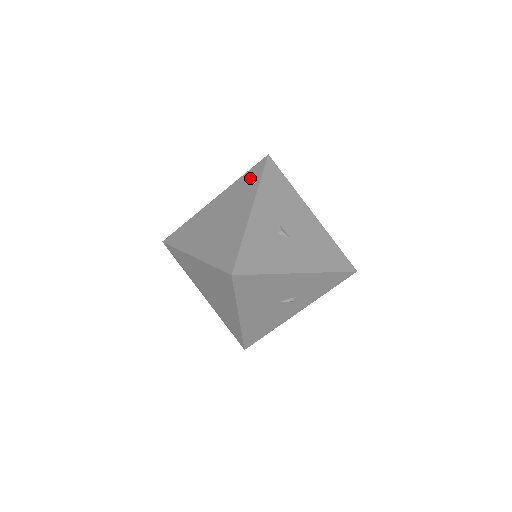
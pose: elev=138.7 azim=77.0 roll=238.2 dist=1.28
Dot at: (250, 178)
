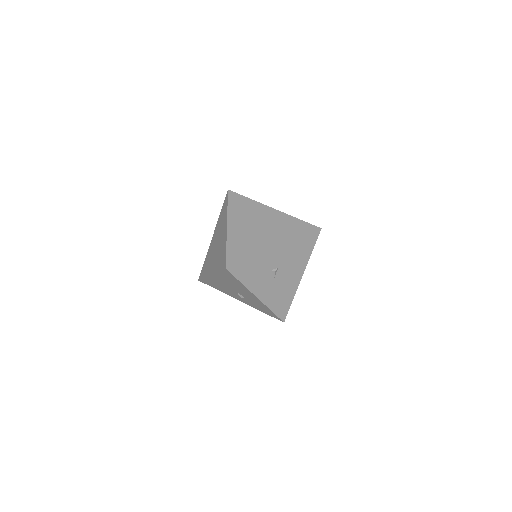
Dot at: (299, 228)
